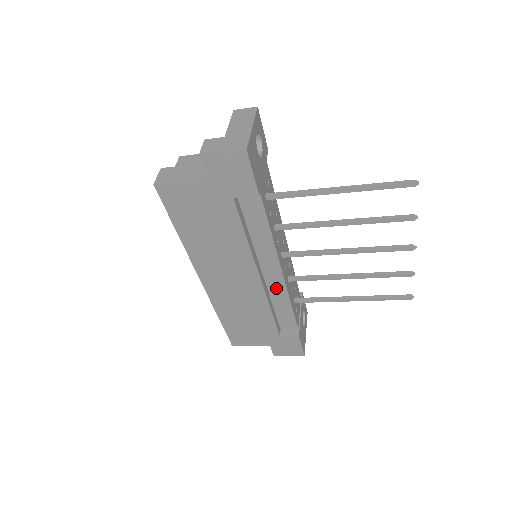
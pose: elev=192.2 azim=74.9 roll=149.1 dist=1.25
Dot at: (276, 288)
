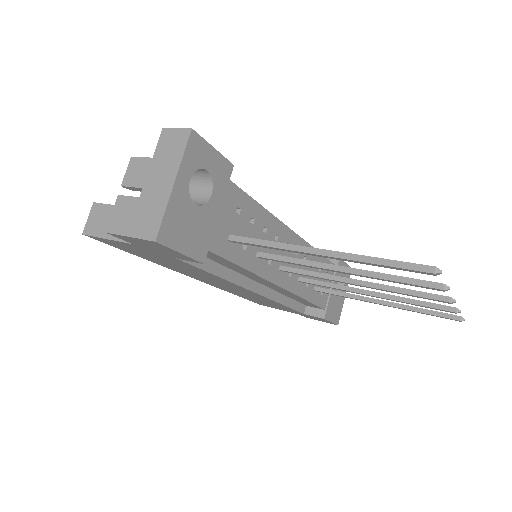
Dot at: (283, 291)
